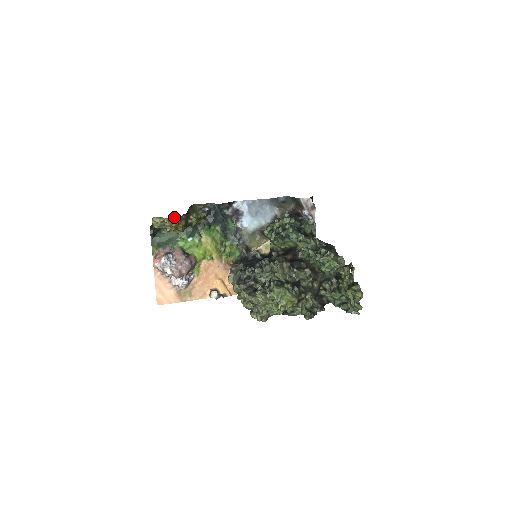
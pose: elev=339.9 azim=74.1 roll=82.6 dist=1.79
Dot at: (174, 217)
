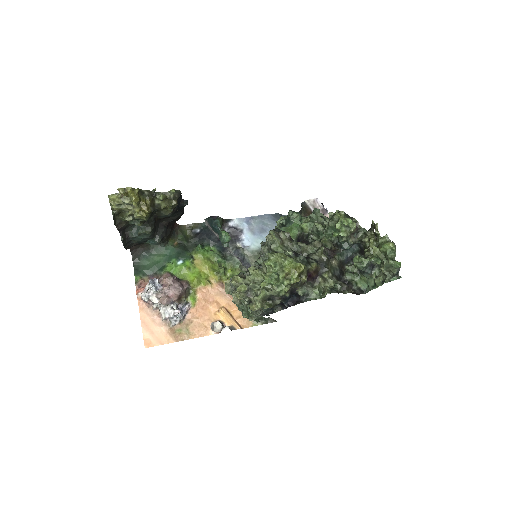
Dot at: (131, 187)
